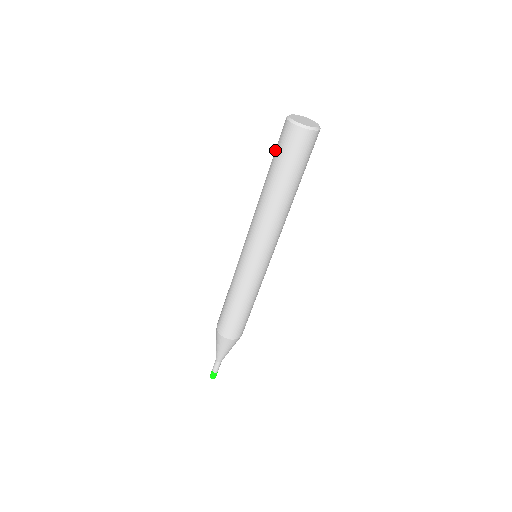
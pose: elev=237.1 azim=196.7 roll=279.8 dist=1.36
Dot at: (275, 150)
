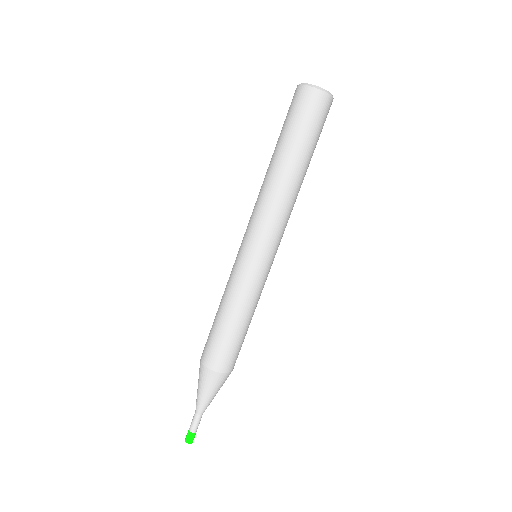
Dot at: (284, 122)
